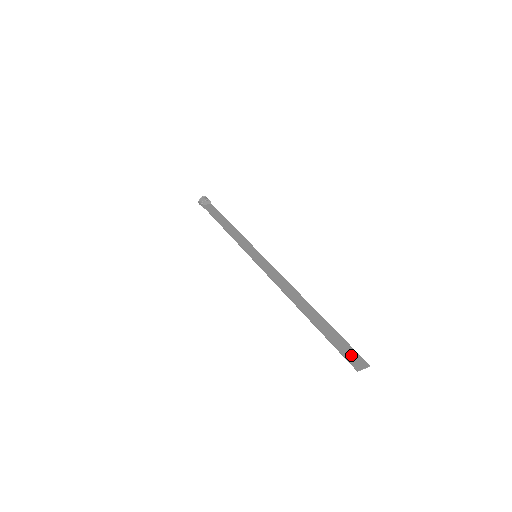
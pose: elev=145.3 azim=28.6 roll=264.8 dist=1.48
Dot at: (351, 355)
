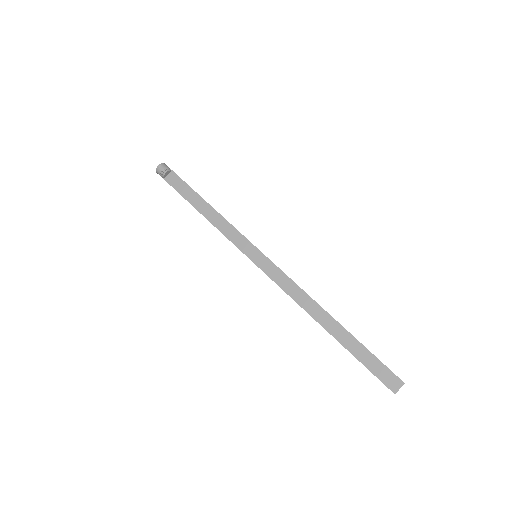
Dot at: (385, 376)
